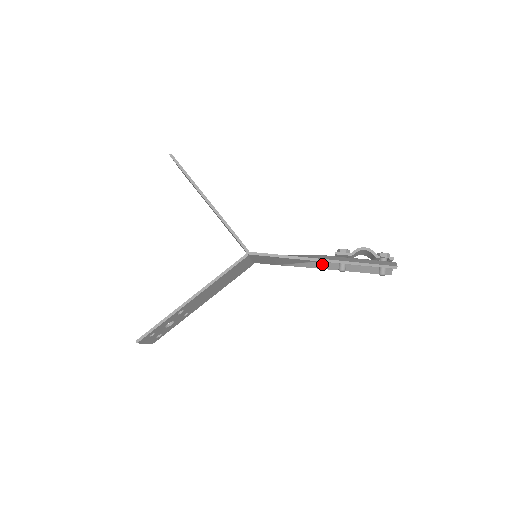
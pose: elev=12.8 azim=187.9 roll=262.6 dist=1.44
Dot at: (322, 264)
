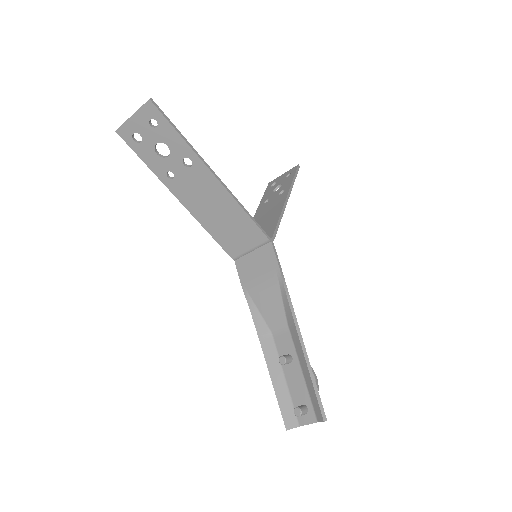
Dot at: (268, 339)
